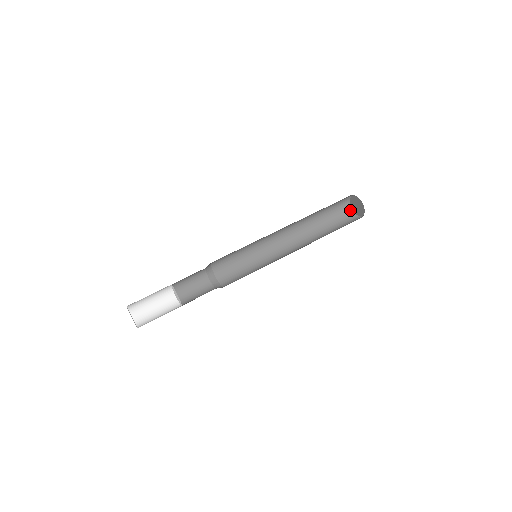
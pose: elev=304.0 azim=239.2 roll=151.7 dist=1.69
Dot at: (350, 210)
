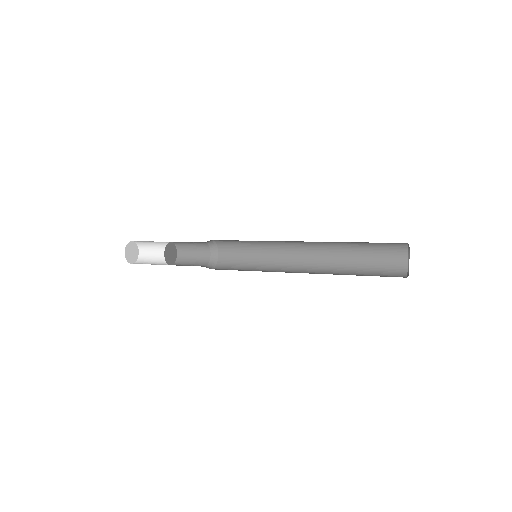
Dot at: (407, 260)
